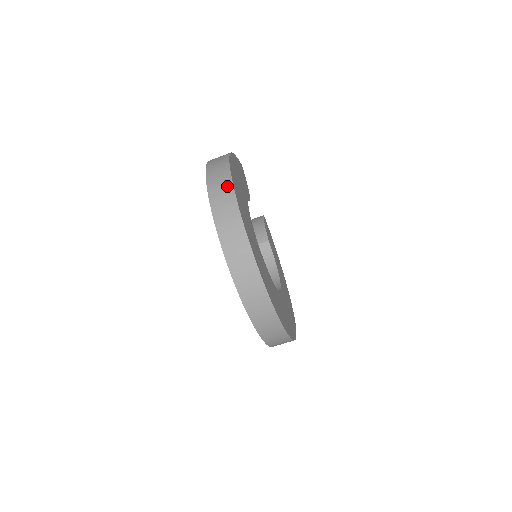
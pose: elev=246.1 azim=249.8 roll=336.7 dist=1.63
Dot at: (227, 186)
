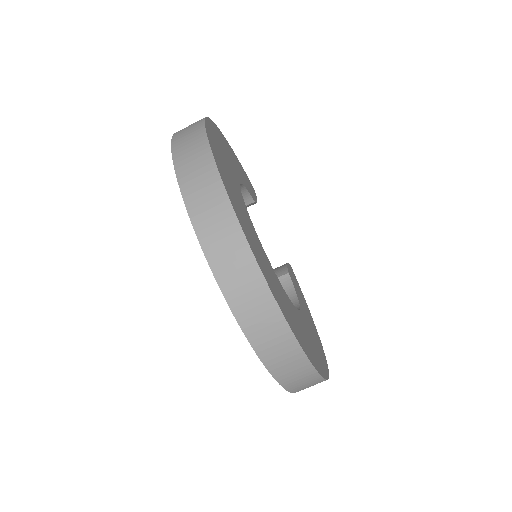
Dot at: (199, 120)
